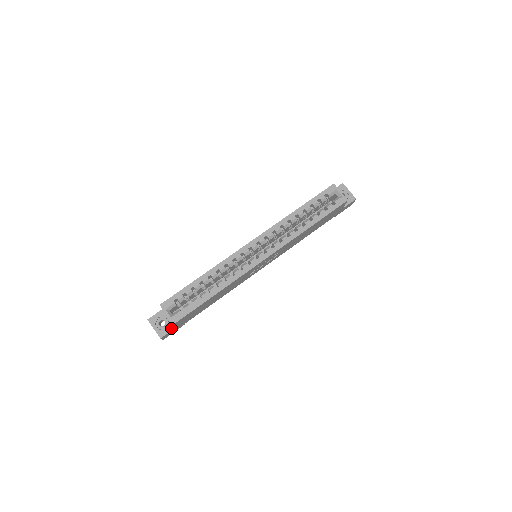
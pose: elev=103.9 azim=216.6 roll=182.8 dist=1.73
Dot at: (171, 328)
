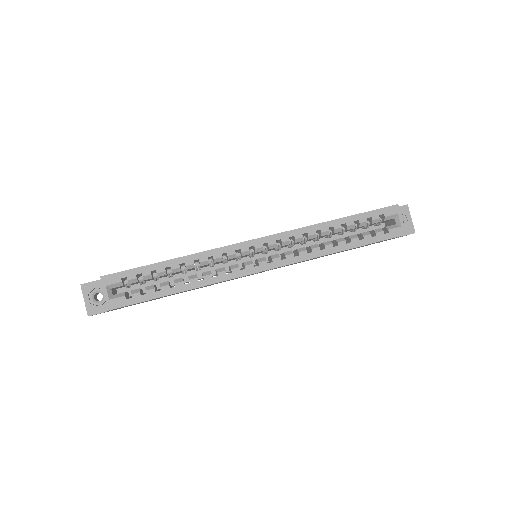
Dot at: (107, 308)
